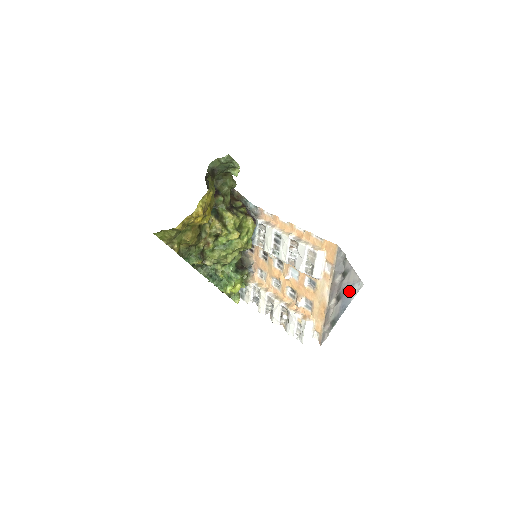
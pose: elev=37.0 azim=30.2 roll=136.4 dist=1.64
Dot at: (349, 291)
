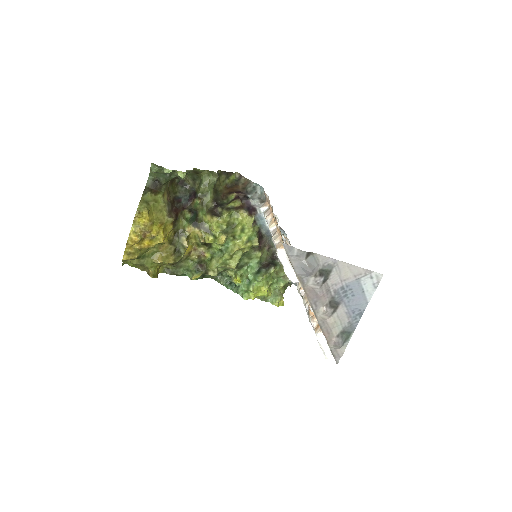
Dot at: (354, 290)
